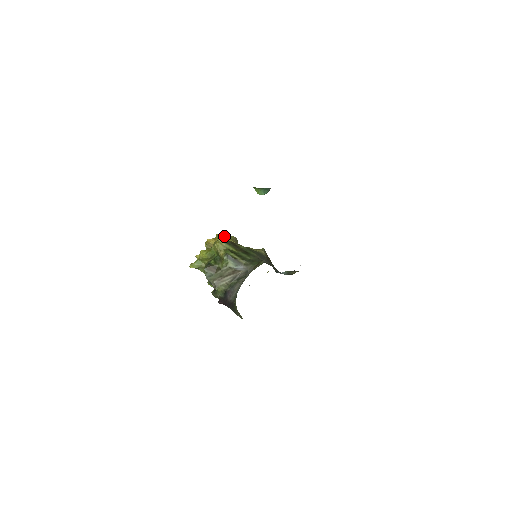
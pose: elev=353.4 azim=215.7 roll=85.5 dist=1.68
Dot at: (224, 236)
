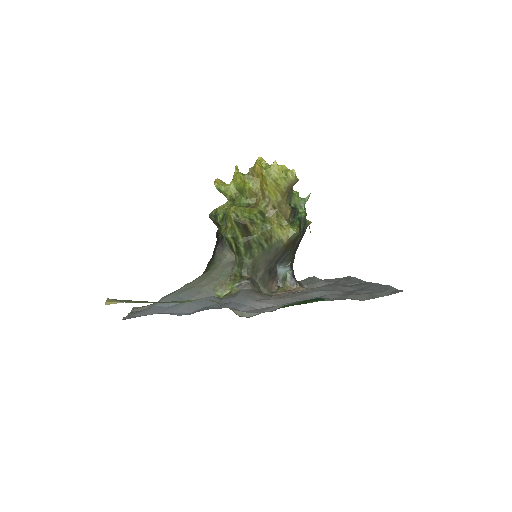
Dot at: (272, 181)
